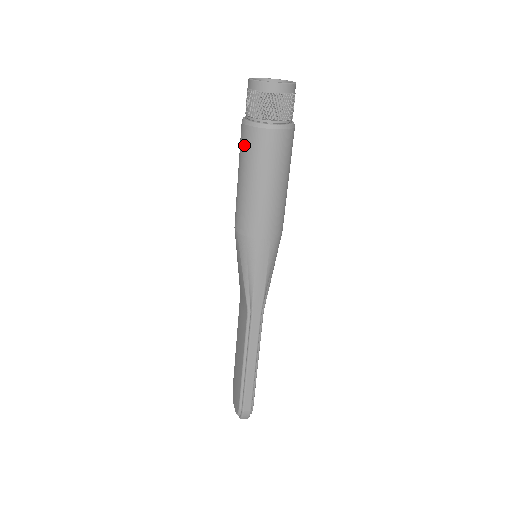
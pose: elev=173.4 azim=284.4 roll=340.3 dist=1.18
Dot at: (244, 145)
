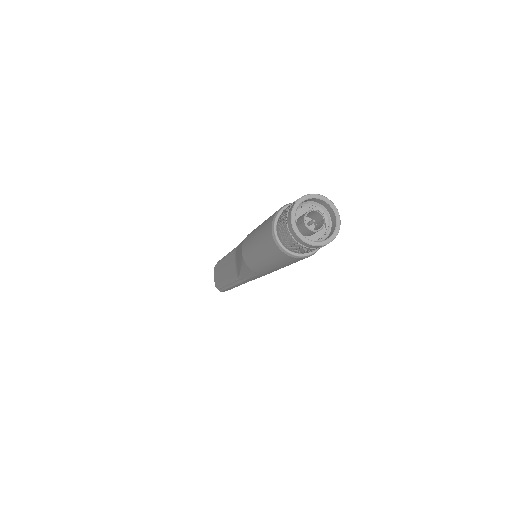
Dot at: (268, 245)
